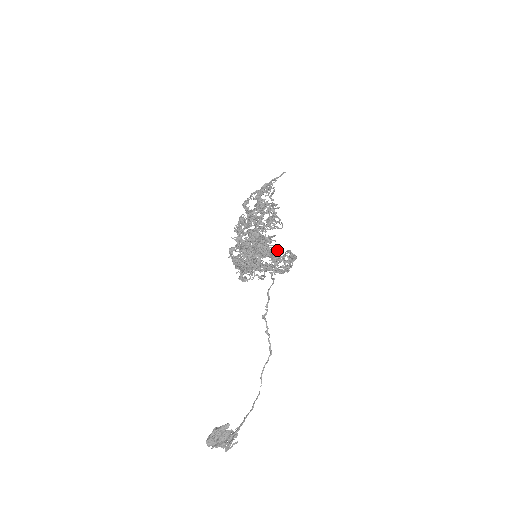
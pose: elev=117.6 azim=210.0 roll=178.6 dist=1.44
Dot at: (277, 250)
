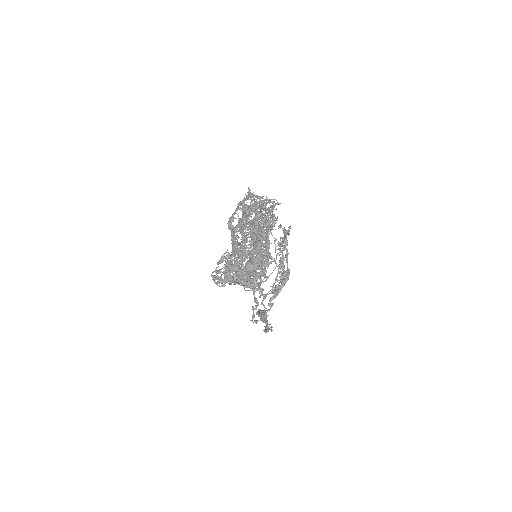
Dot at: (273, 261)
